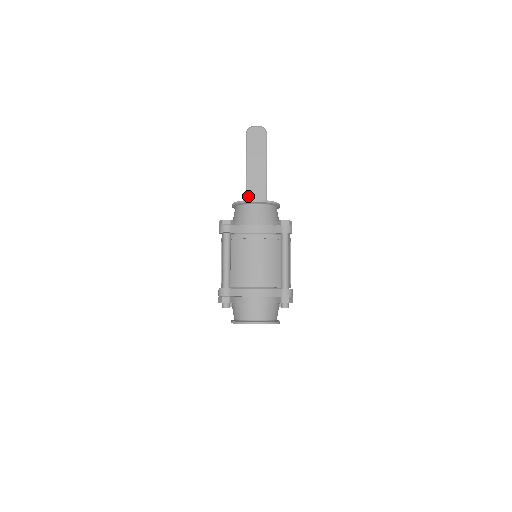
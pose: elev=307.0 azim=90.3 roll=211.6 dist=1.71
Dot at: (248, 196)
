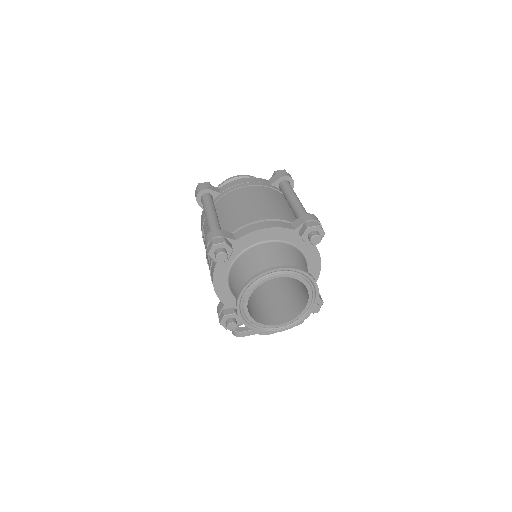
Dot at: occluded
